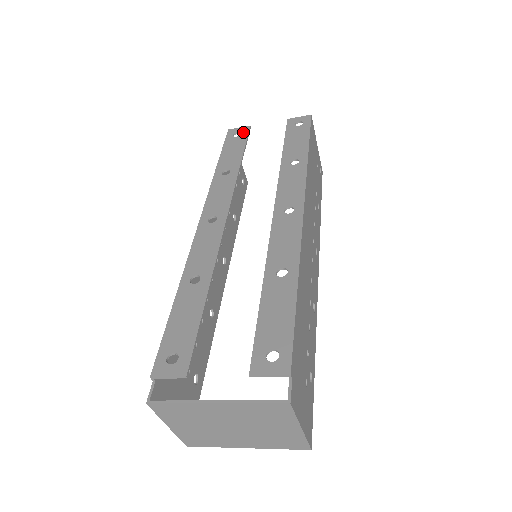
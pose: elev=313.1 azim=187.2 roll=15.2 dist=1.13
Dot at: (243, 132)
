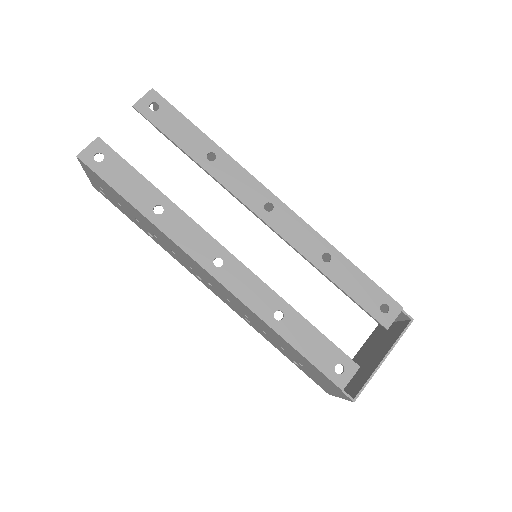
Dot at: (103, 150)
